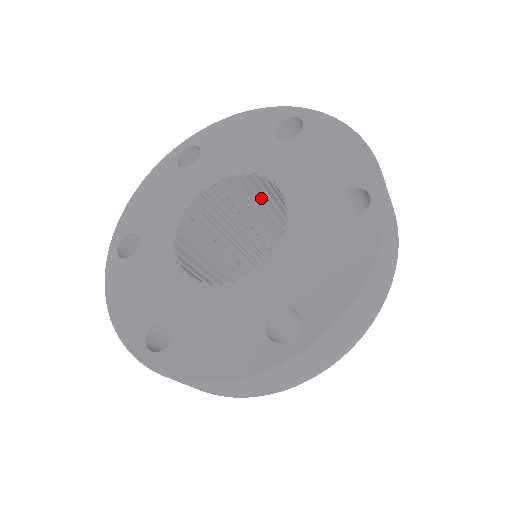
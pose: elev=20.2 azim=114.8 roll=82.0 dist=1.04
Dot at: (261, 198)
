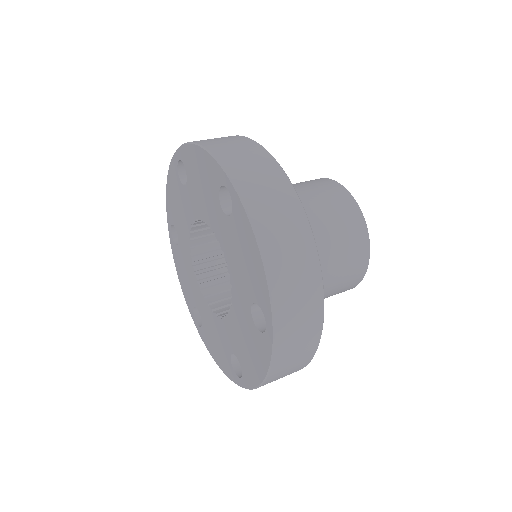
Dot at: occluded
